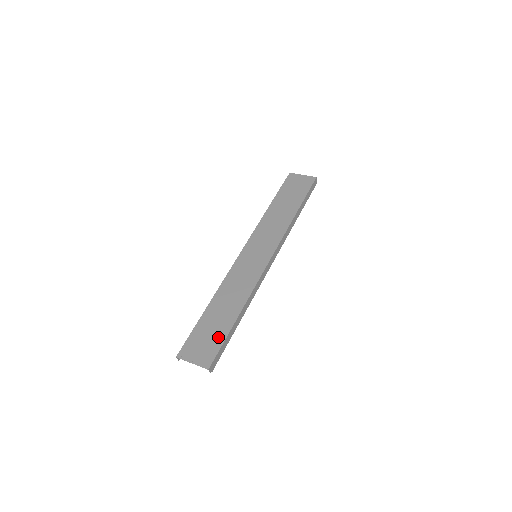
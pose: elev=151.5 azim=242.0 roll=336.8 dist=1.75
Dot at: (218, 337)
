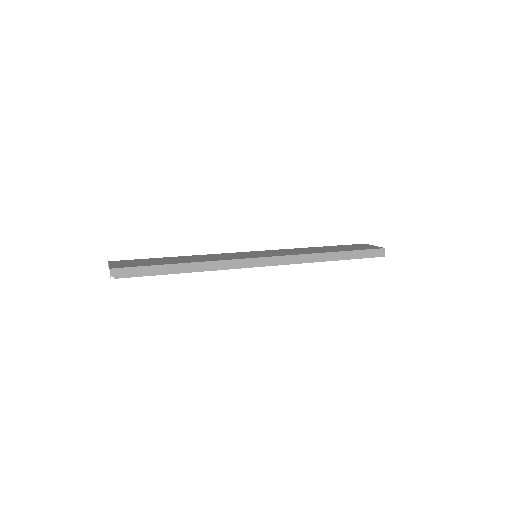
Dot at: (148, 264)
